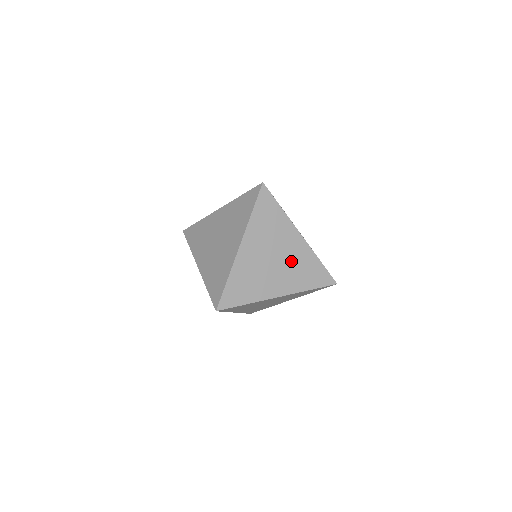
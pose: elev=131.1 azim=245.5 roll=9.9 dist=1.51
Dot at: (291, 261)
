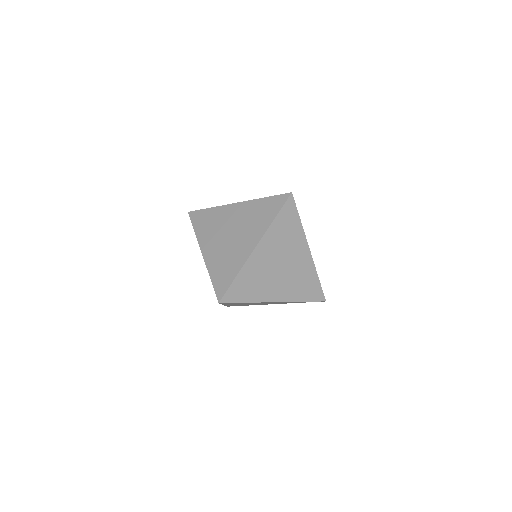
Dot at: (295, 271)
